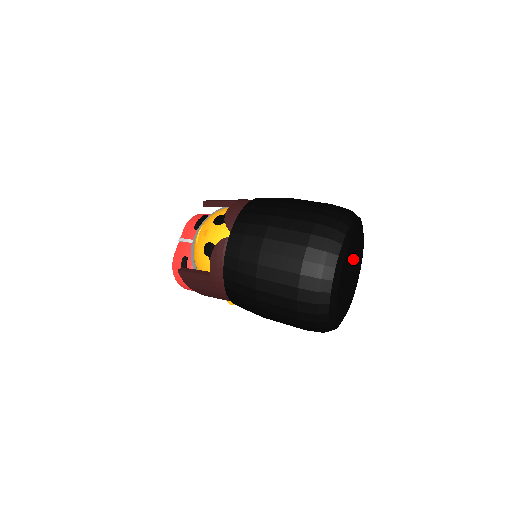
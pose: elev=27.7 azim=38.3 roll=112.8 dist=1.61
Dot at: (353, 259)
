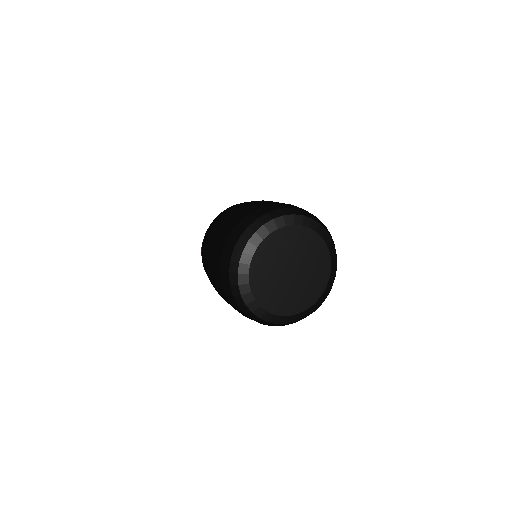
Dot at: (292, 255)
